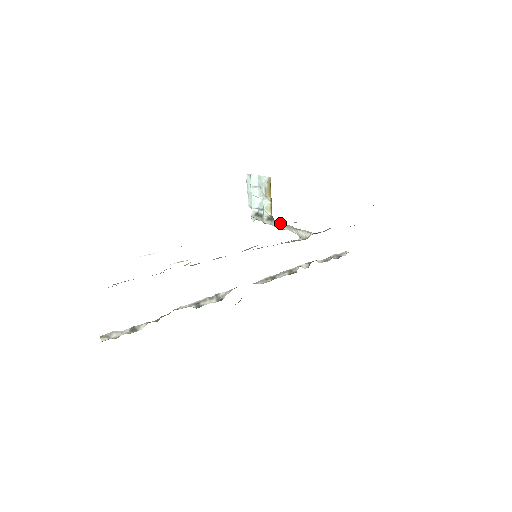
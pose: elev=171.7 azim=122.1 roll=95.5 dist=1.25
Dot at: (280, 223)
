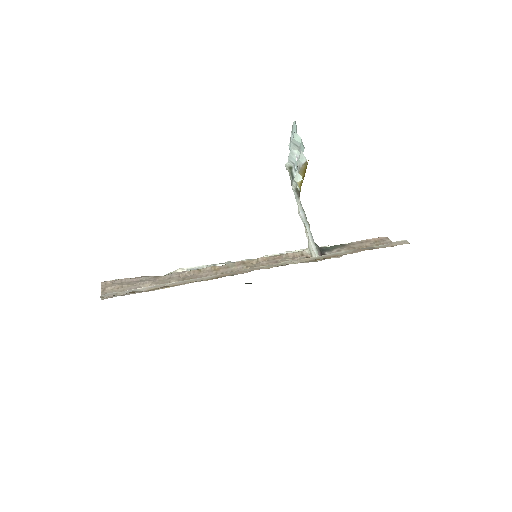
Dot at: (302, 209)
